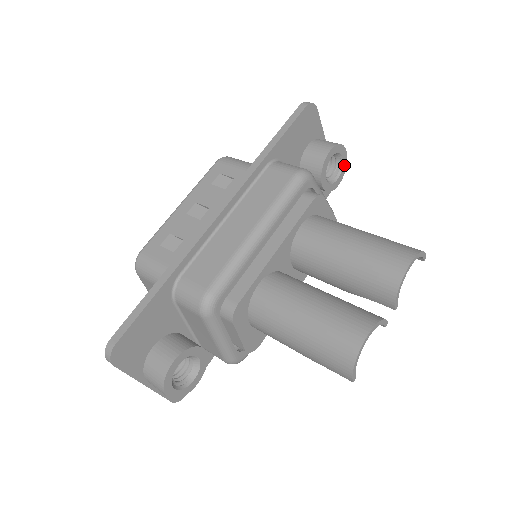
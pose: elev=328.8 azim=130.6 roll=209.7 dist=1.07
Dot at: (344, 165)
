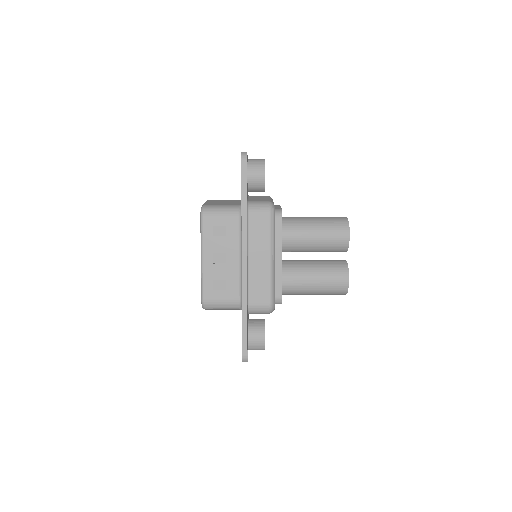
Dot at: occluded
